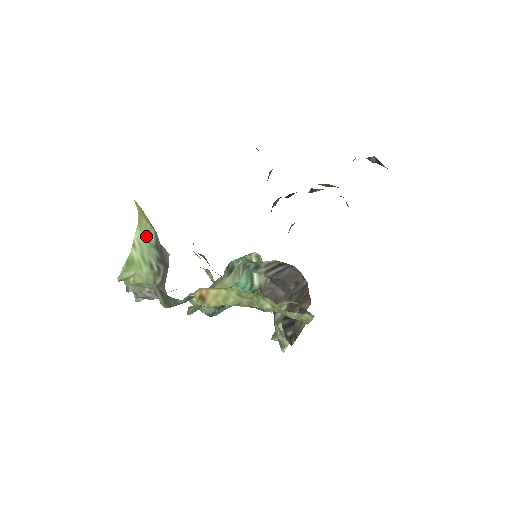
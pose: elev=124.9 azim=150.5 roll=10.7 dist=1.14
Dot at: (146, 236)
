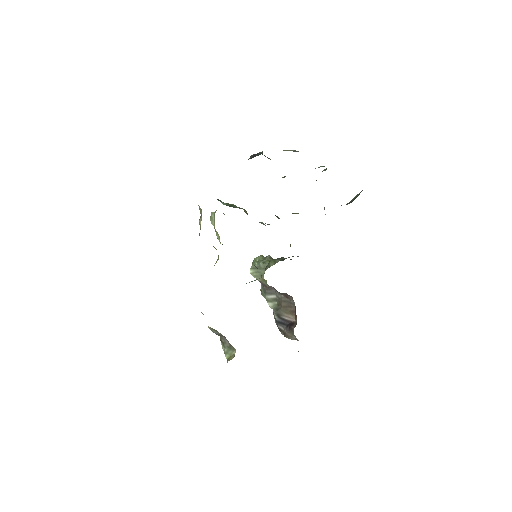
Dot at: occluded
